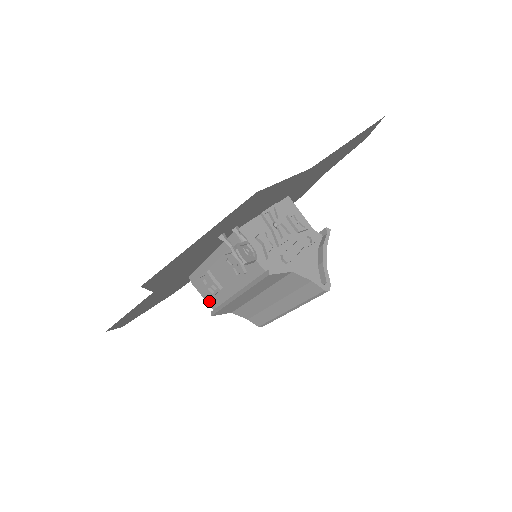
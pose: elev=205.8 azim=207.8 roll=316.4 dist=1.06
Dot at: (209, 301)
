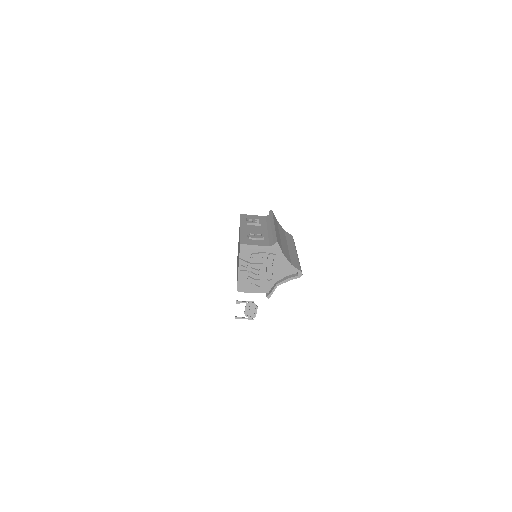
Dot at: occluded
